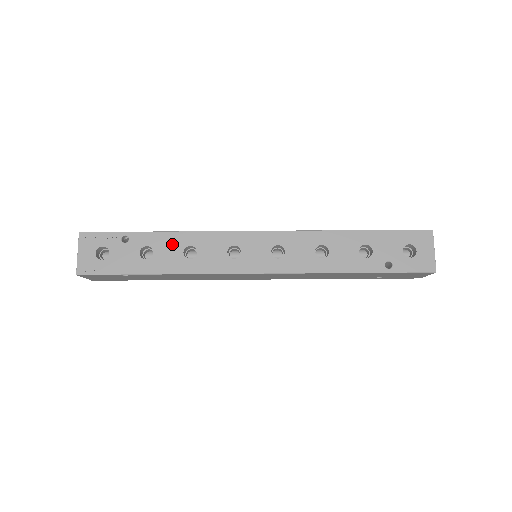
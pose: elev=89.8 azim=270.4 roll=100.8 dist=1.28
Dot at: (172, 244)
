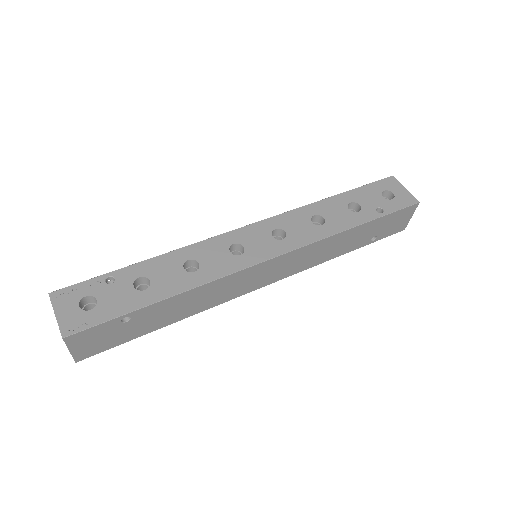
Dot at: (167, 265)
